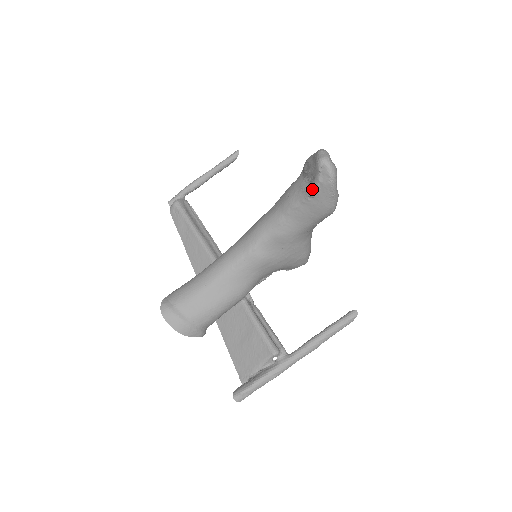
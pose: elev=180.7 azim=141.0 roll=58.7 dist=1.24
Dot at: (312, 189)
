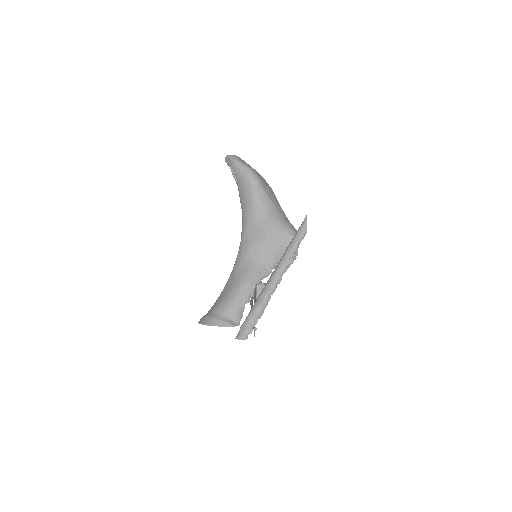
Dot at: occluded
